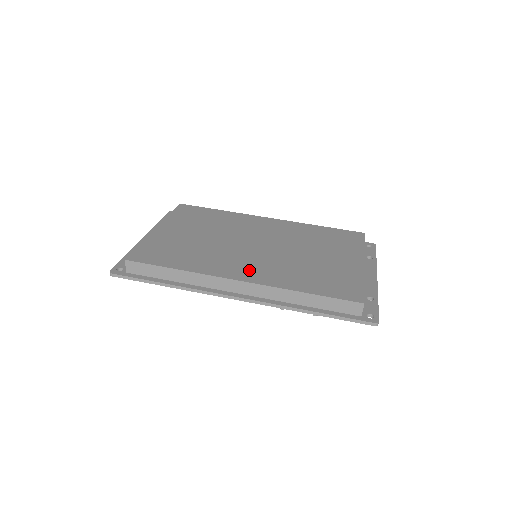
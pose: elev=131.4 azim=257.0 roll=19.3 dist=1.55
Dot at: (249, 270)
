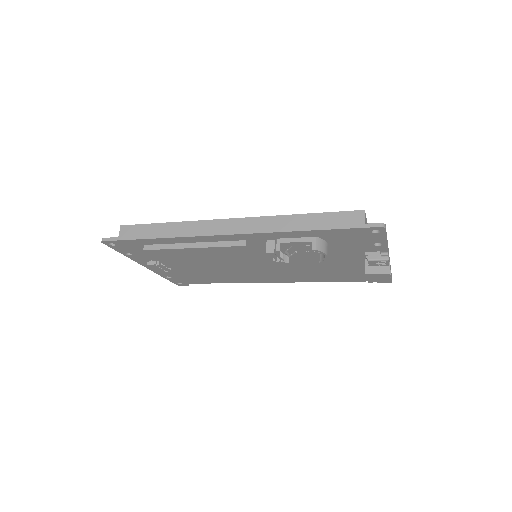
Dot at: occluded
